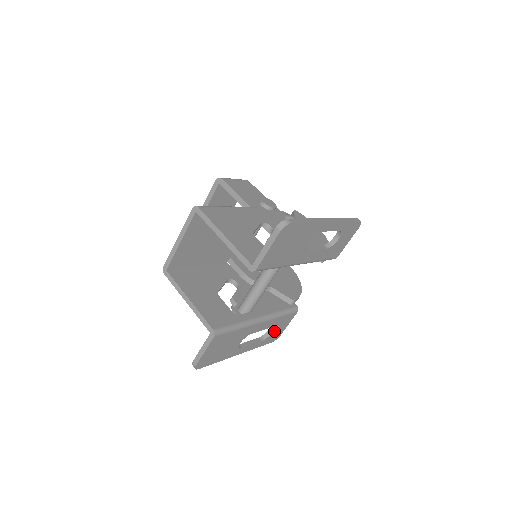
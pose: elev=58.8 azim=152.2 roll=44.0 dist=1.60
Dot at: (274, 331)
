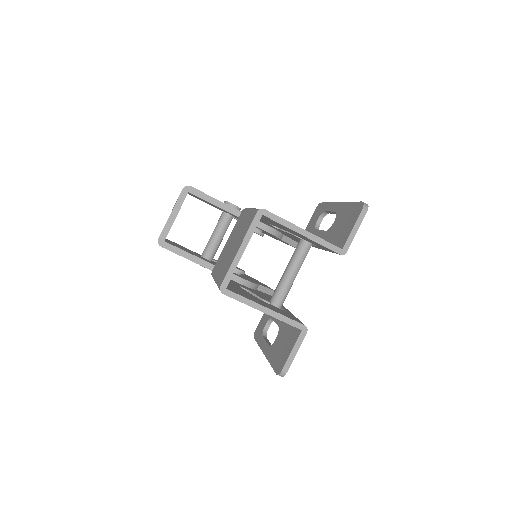
Dot at: (268, 325)
